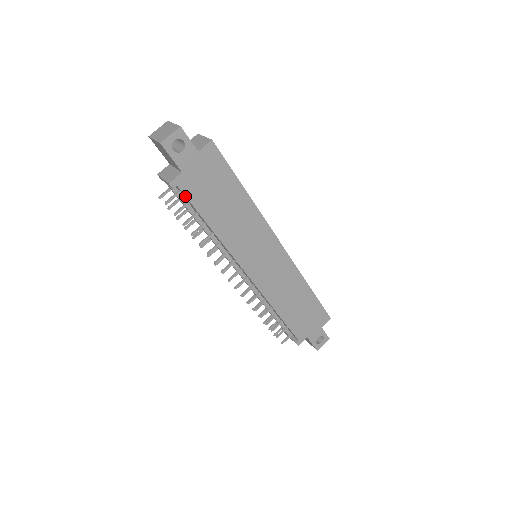
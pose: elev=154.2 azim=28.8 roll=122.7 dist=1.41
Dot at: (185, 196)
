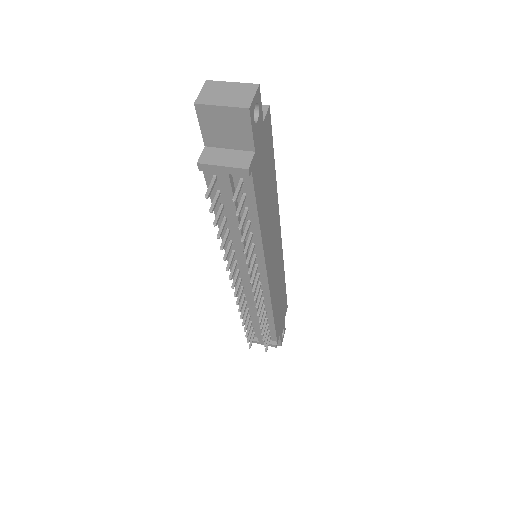
Dot at: (253, 186)
